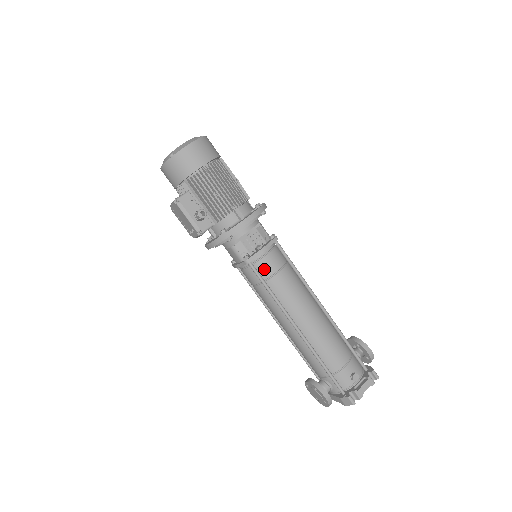
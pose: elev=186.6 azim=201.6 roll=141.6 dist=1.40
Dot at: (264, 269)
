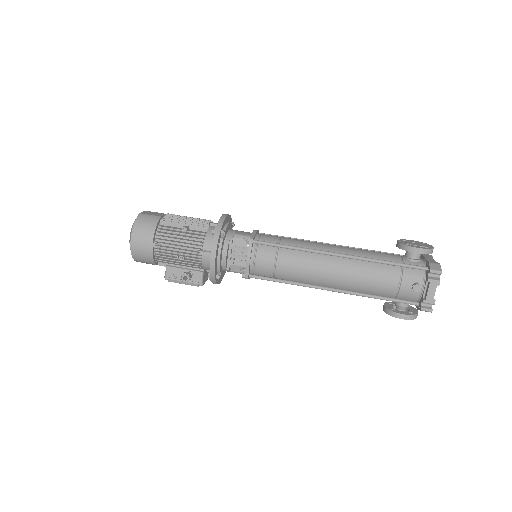
Dot at: (264, 271)
